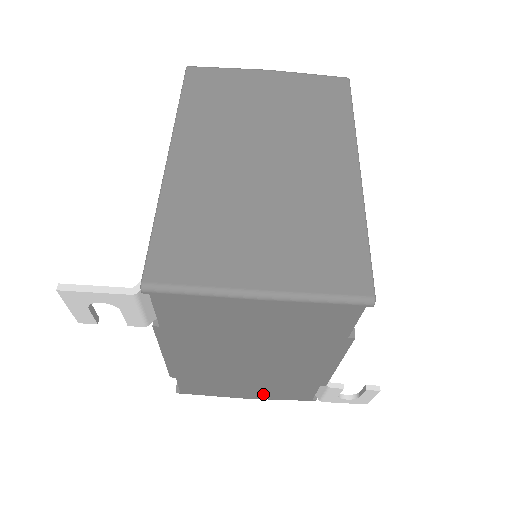
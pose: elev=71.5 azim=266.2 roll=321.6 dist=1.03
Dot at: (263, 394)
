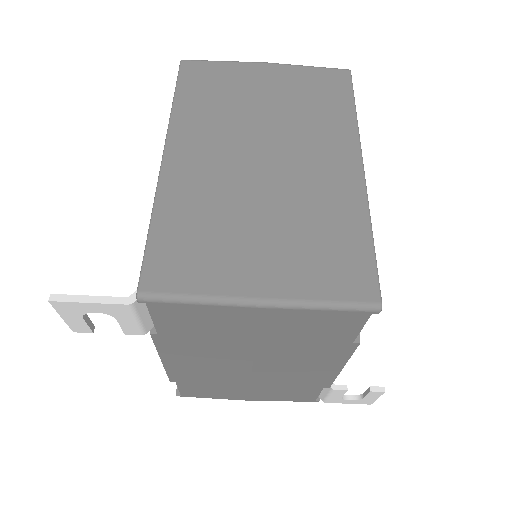
Dot at: (265, 396)
